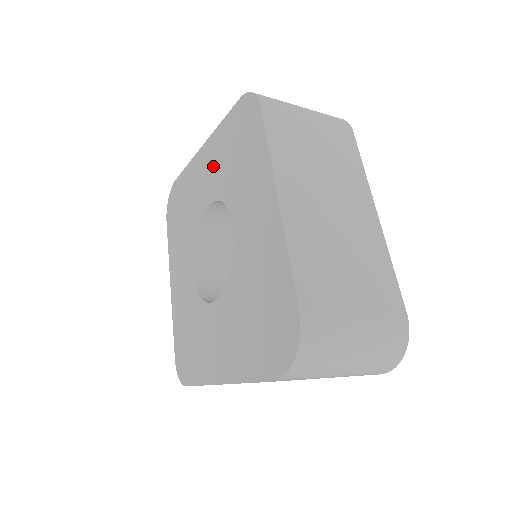
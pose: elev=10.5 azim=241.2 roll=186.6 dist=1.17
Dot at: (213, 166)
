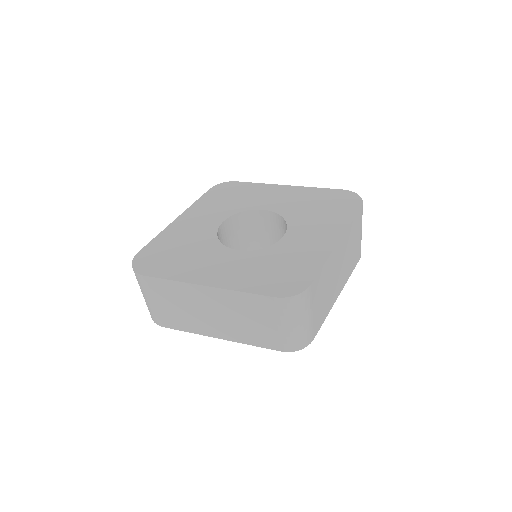
Dot at: (207, 213)
